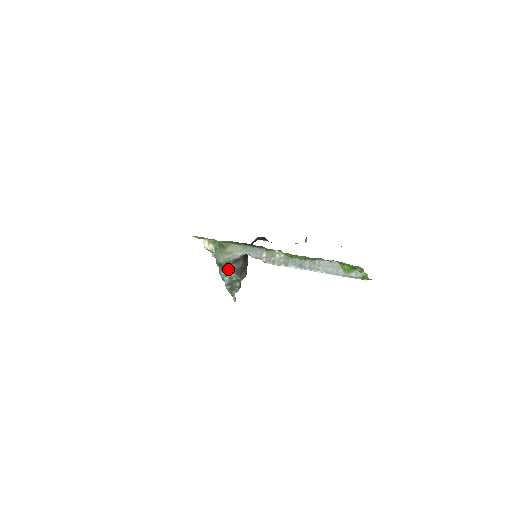
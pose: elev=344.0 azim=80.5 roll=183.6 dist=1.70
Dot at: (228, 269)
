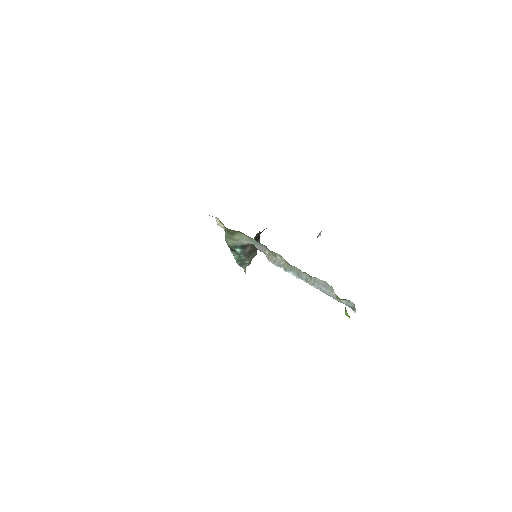
Dot at: (236, 251)
